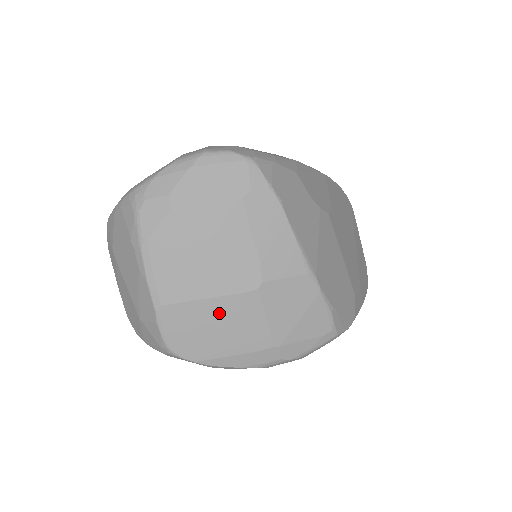
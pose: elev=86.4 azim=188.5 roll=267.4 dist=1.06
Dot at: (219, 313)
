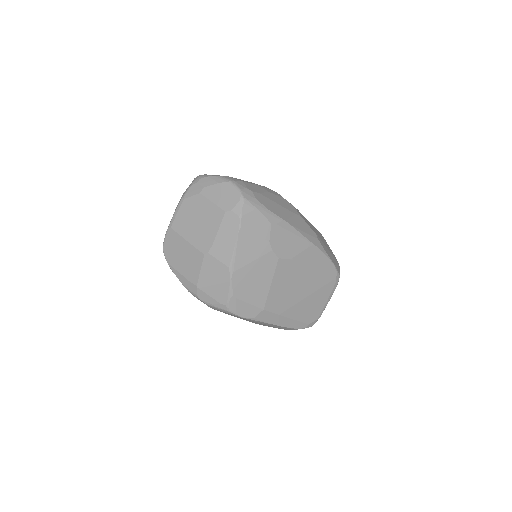
Dot at: (186, 250)
